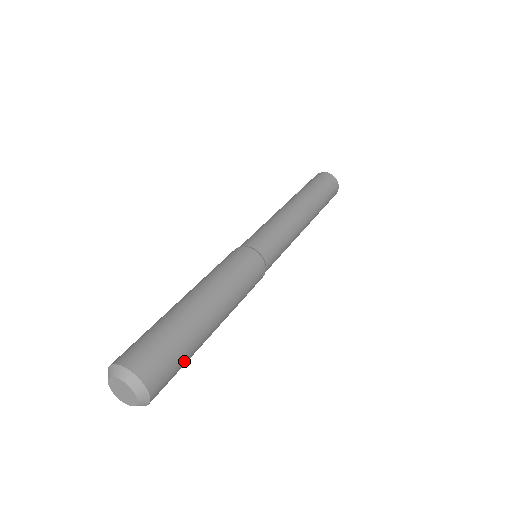
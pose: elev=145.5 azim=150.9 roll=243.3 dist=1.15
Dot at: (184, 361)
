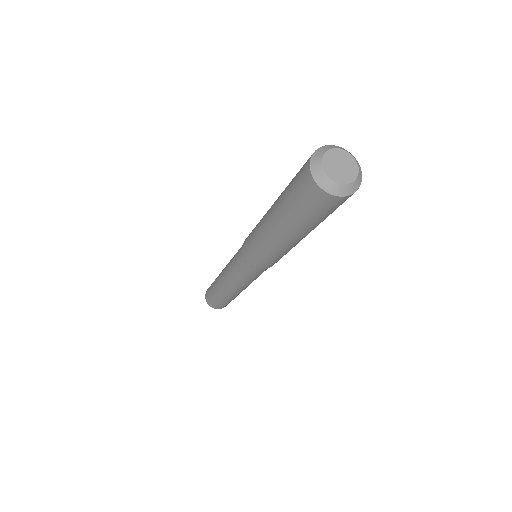
Dot at: occluded
